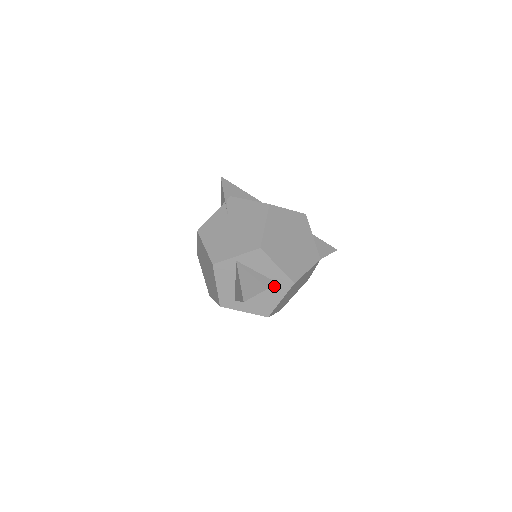
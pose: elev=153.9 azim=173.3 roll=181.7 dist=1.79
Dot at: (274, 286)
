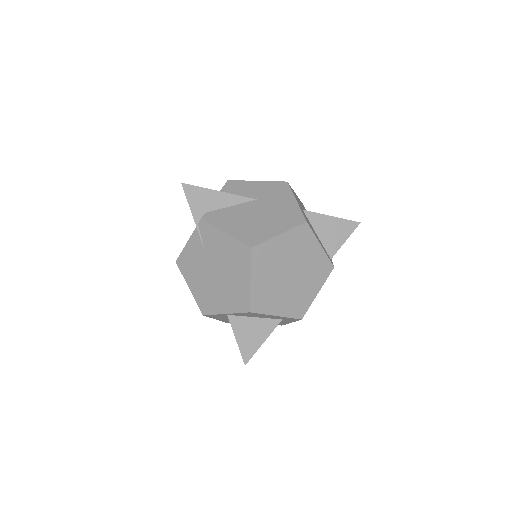
Dot at: (279, 320)
